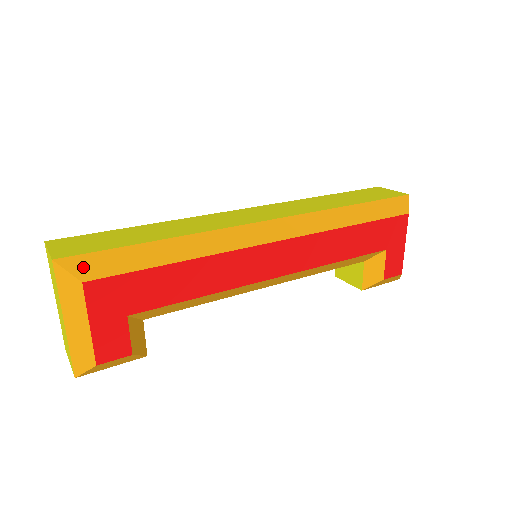
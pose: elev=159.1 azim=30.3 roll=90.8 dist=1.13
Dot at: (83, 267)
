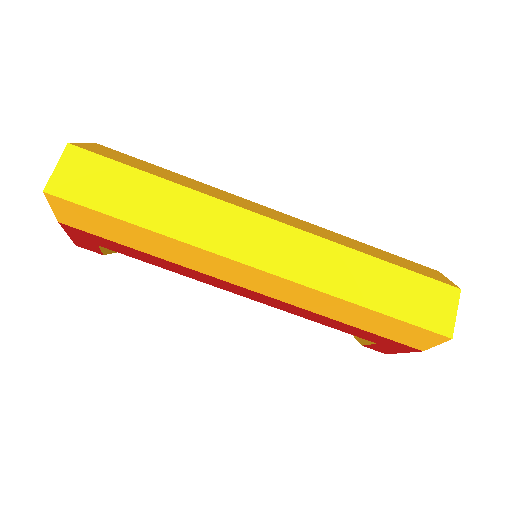
Dot at: (64, 211)
